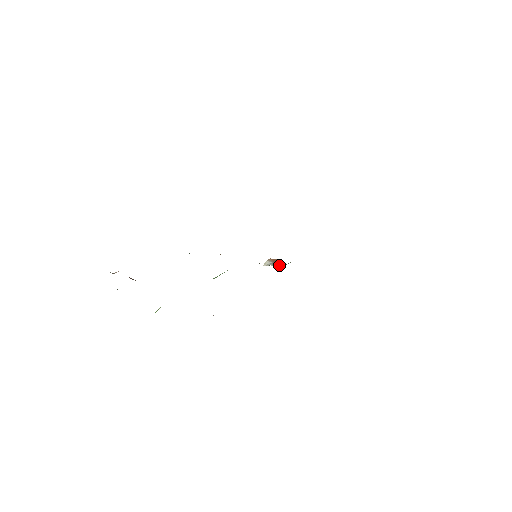
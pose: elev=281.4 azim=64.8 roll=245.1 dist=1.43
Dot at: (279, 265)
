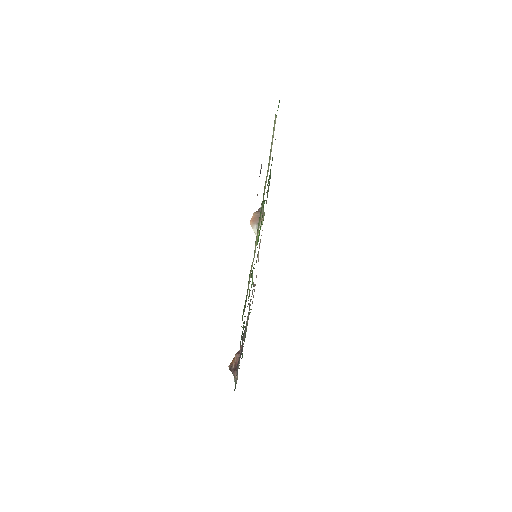
Dot at: (262, 220)
